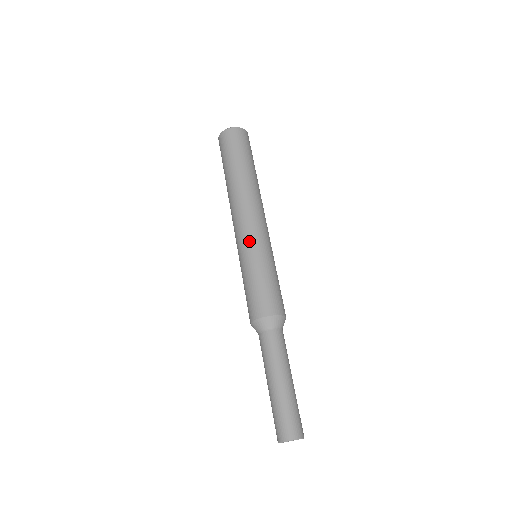
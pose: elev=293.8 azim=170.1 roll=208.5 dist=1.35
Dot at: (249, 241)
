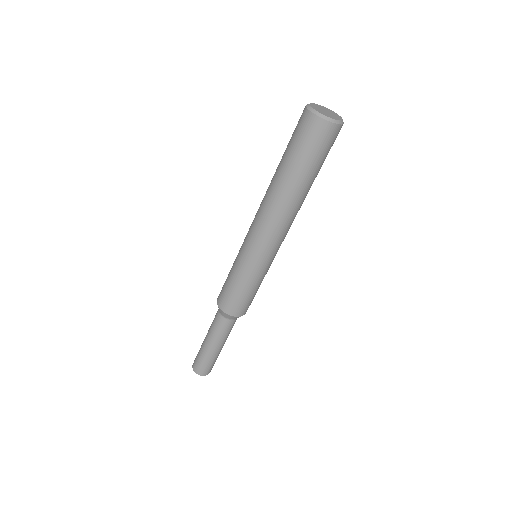
Dot at: (250, 253)
